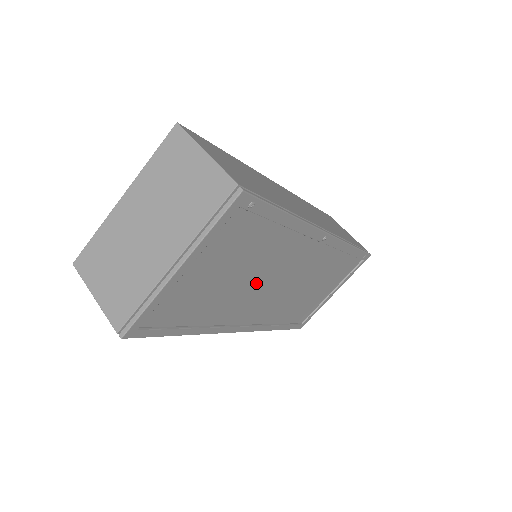
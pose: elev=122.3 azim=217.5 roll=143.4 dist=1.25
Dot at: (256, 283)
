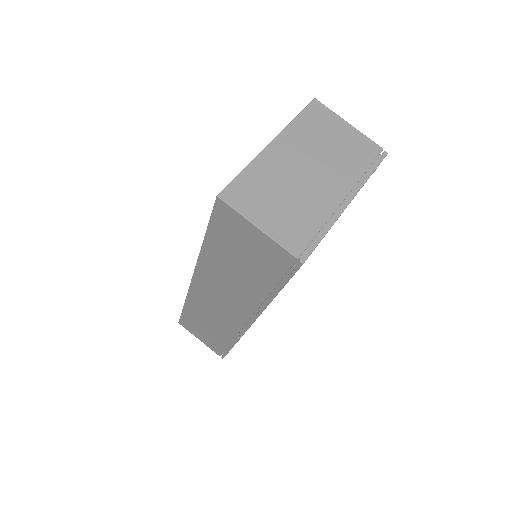
Dot at: occluded
